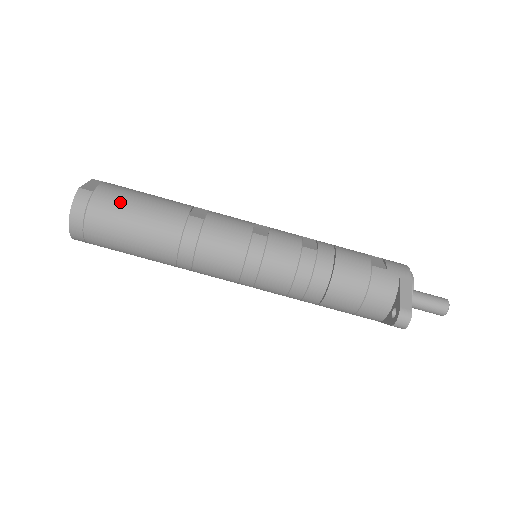
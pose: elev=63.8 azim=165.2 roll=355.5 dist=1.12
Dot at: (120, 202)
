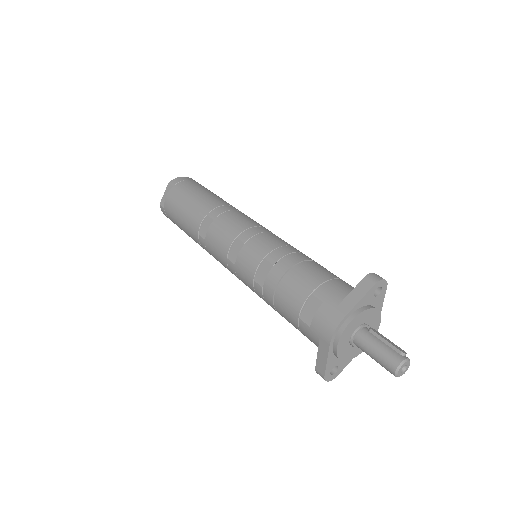
Dot at: (174, 218)
